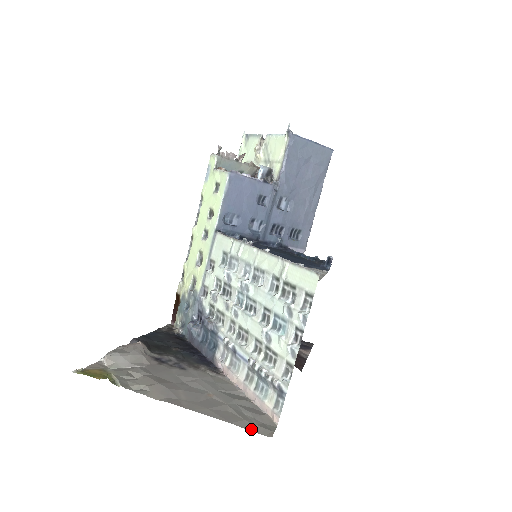
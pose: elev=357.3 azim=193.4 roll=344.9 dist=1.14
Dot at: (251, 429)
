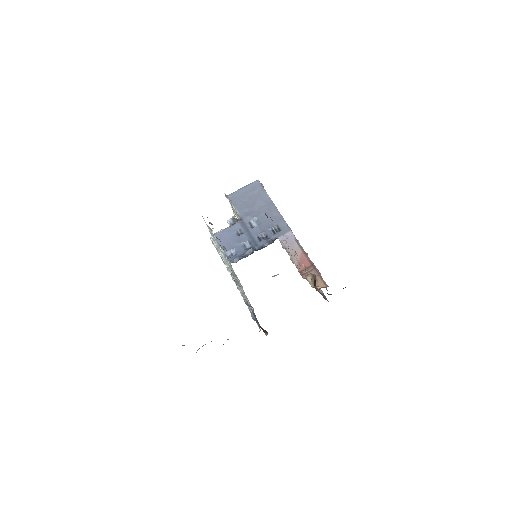
Dot at: occluded
